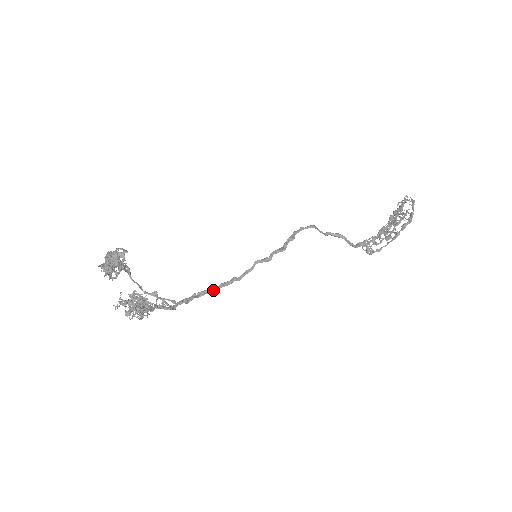
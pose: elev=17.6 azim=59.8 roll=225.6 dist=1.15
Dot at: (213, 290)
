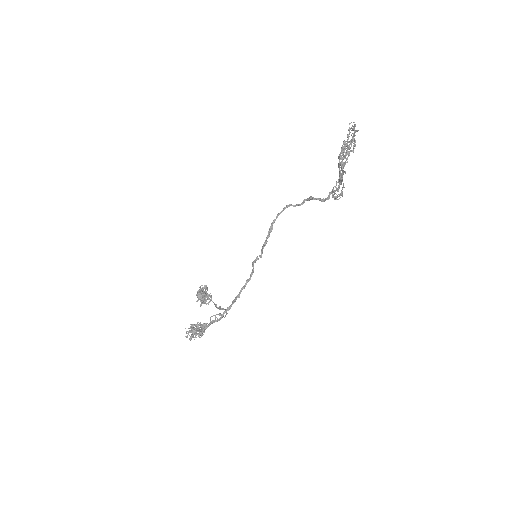
Dot at: (238, 295)
